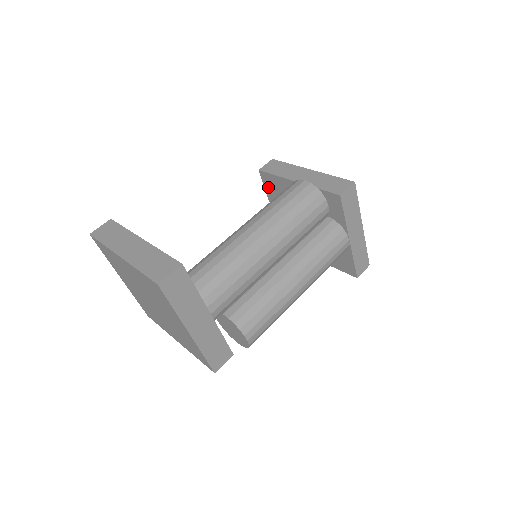
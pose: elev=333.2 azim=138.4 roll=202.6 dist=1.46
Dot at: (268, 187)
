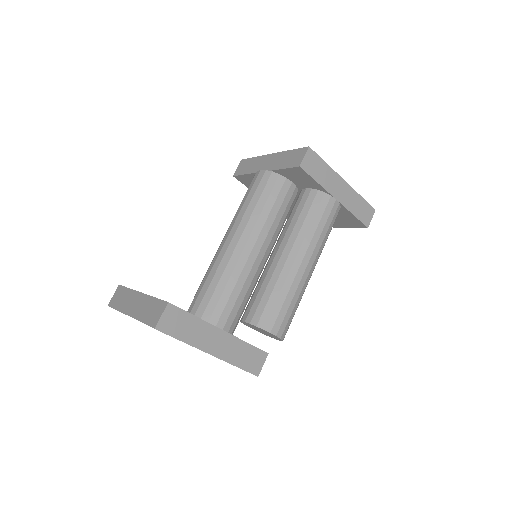
Dot at: occluded
